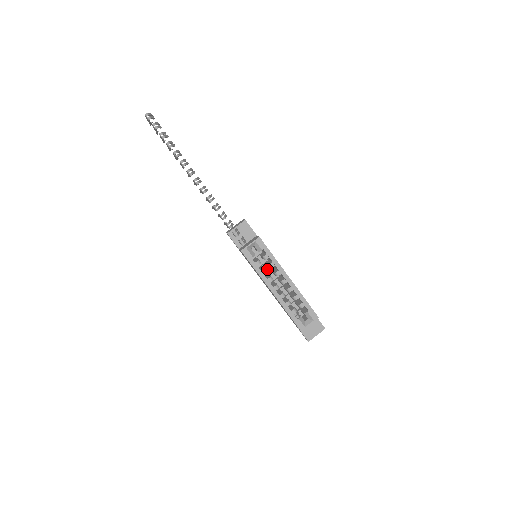
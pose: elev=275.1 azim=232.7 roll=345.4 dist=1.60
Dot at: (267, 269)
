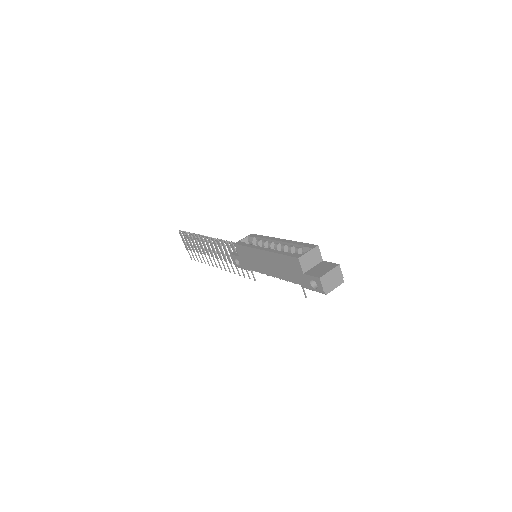
Dot at: occluded
